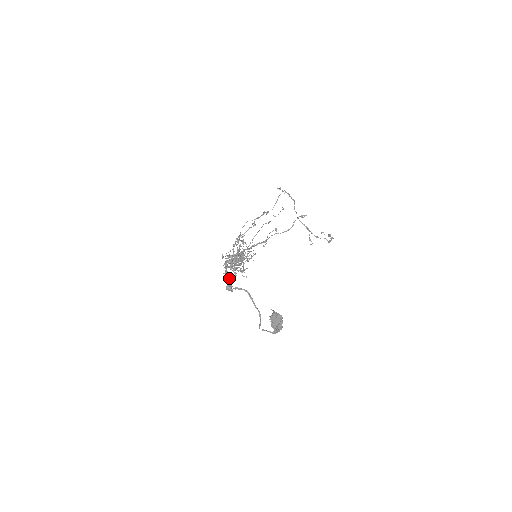
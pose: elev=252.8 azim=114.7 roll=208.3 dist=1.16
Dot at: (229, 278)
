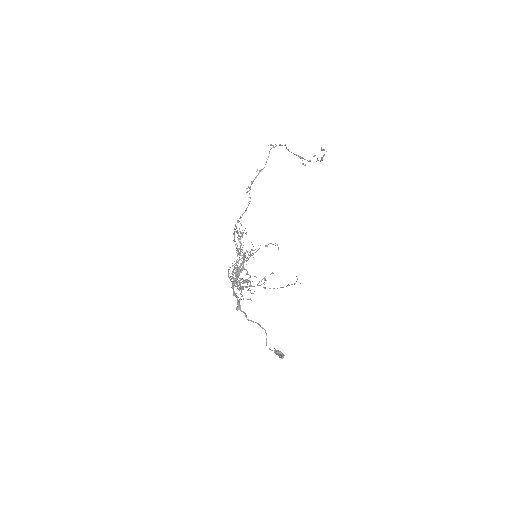
Dot at: (237, 300)
